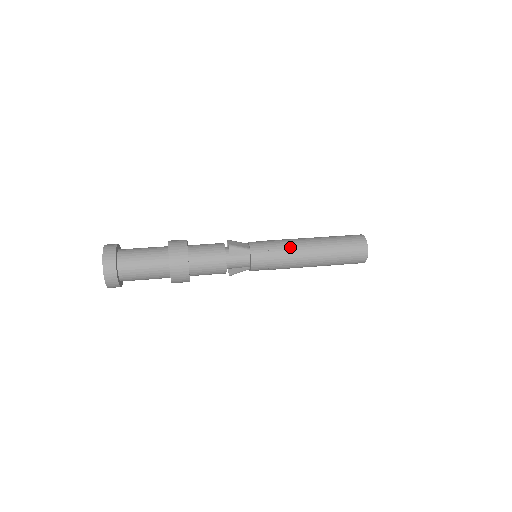
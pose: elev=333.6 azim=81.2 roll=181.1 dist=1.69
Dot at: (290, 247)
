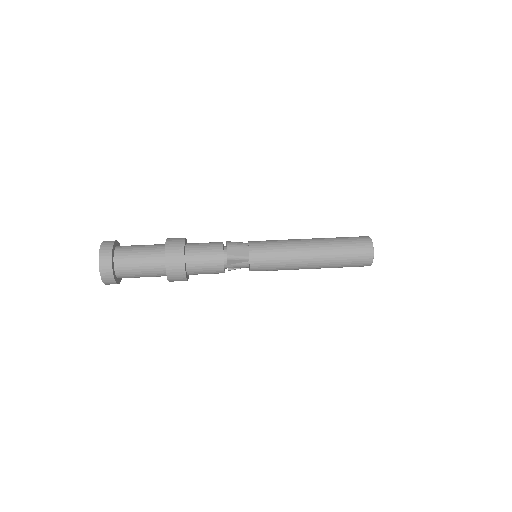
Dot at: (291, 259)
